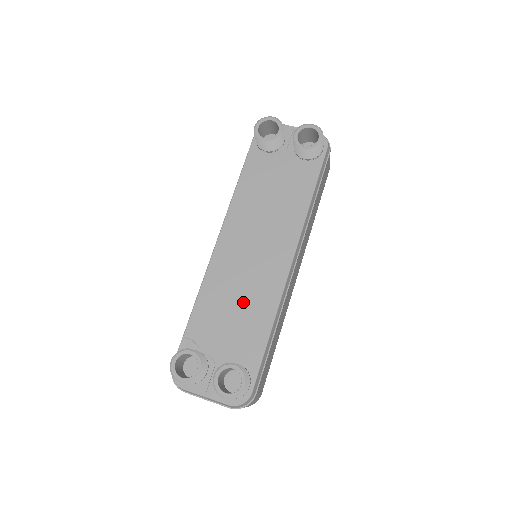
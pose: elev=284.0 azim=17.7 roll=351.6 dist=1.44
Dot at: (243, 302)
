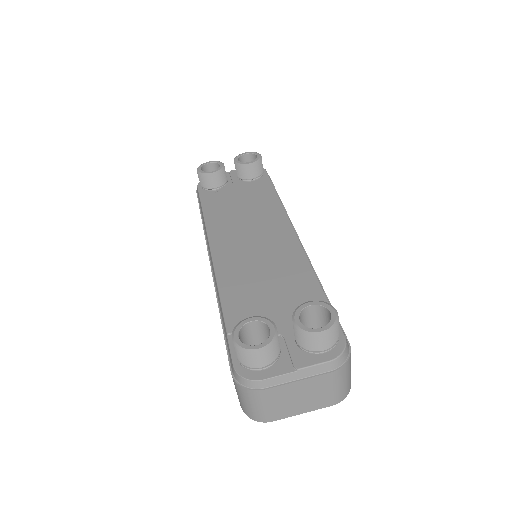
Dot at: (272, 277)
